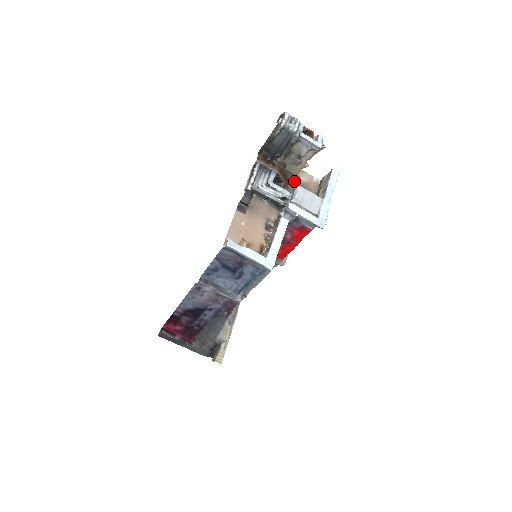
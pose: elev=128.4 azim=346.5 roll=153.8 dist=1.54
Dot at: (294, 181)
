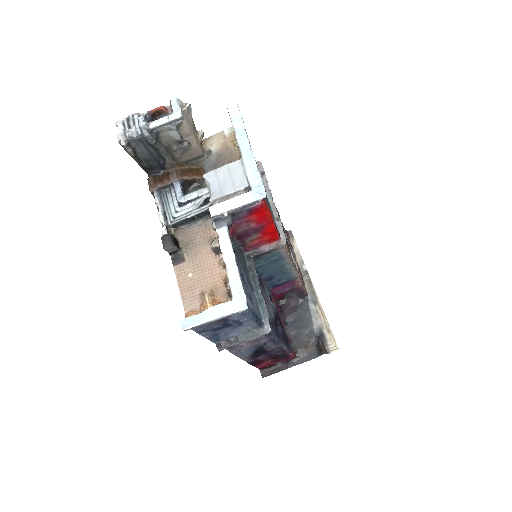
Dot at: (207, 162)
